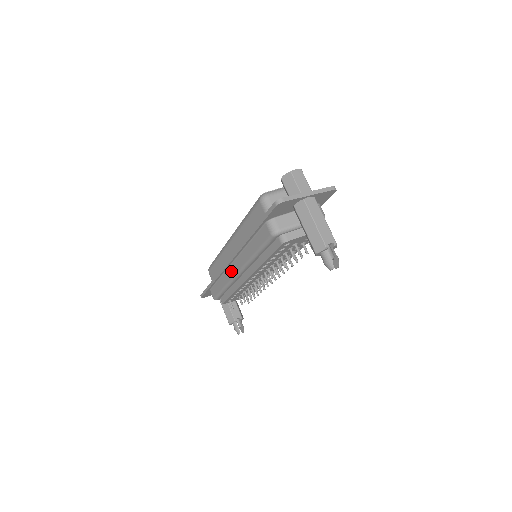
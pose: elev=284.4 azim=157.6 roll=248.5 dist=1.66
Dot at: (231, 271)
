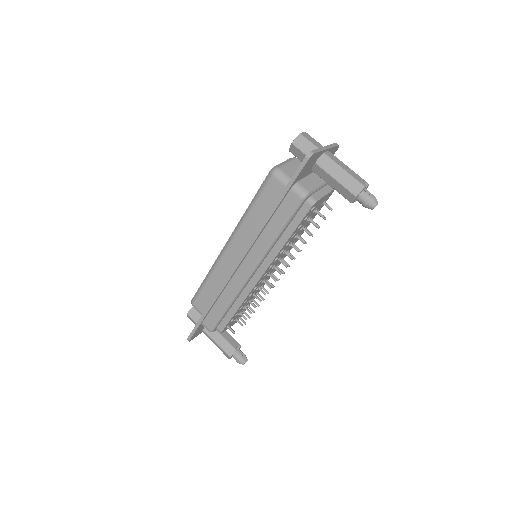
Dot at: (239, 277)
